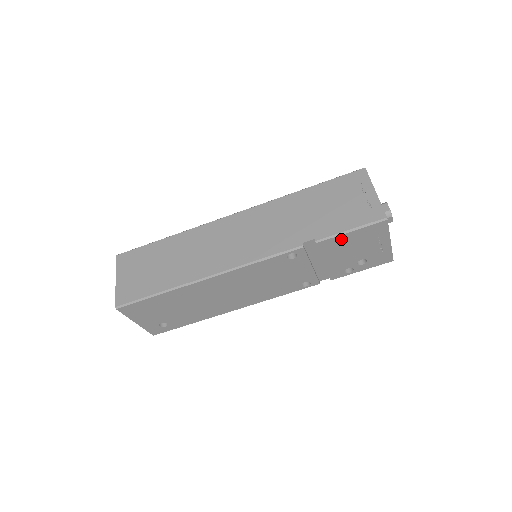
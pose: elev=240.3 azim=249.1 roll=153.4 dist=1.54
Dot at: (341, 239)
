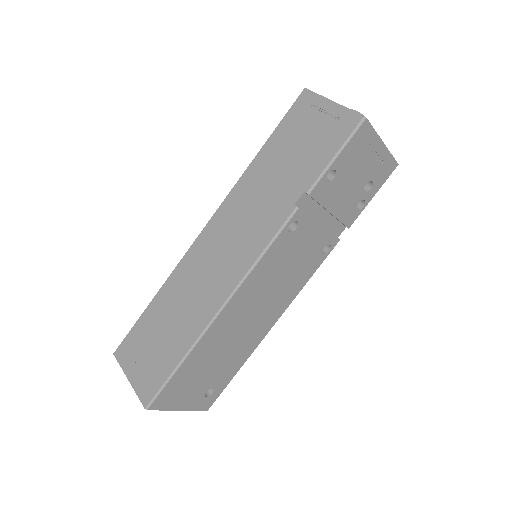
Dot at: (331, 174)
